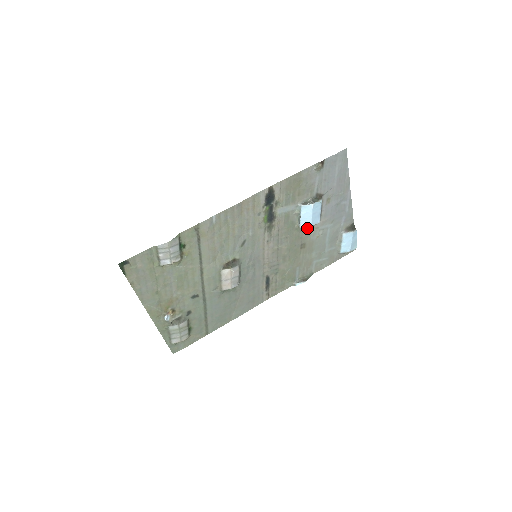
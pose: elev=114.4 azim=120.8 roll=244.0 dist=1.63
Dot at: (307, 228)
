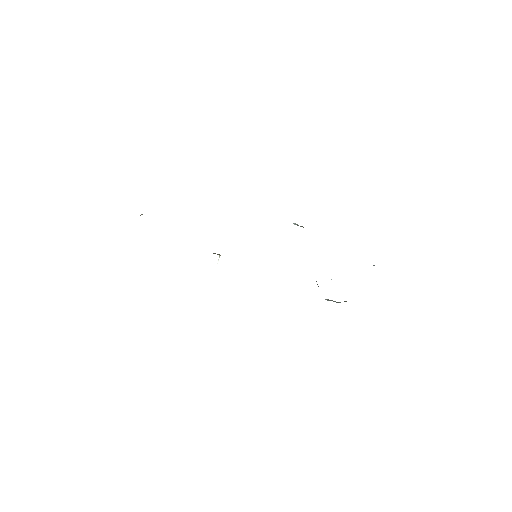
Dot at: occluded
